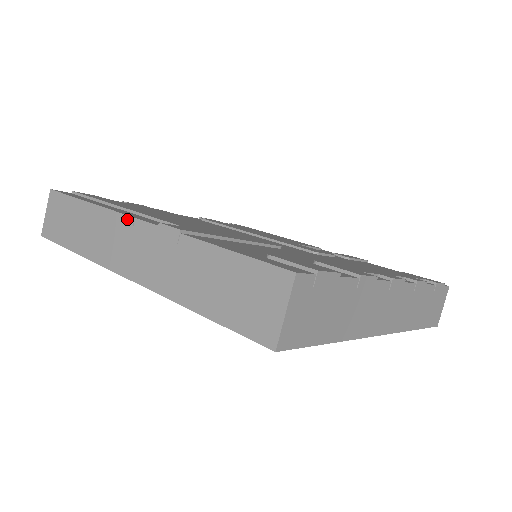
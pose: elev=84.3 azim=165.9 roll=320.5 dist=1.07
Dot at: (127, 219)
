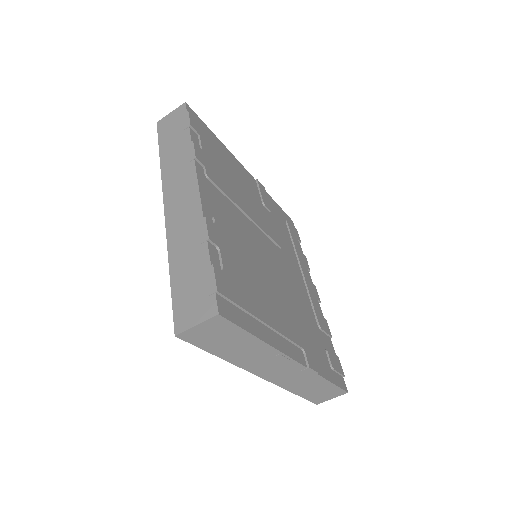
Dot at: (289, 360)
